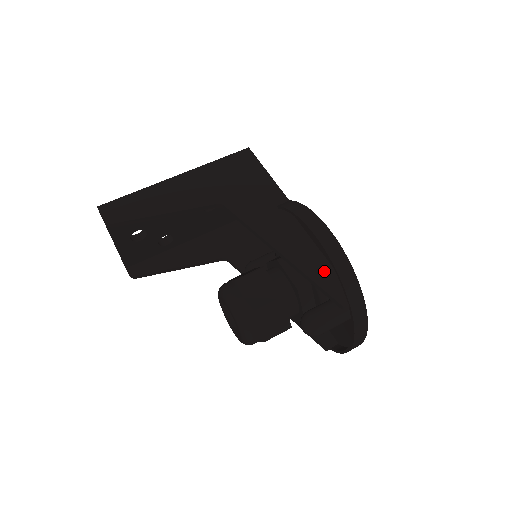
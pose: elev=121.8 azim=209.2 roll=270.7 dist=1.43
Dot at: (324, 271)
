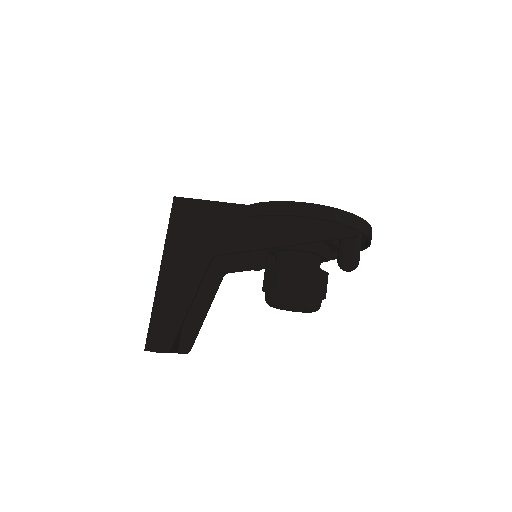
Dot at: (324, 227)
